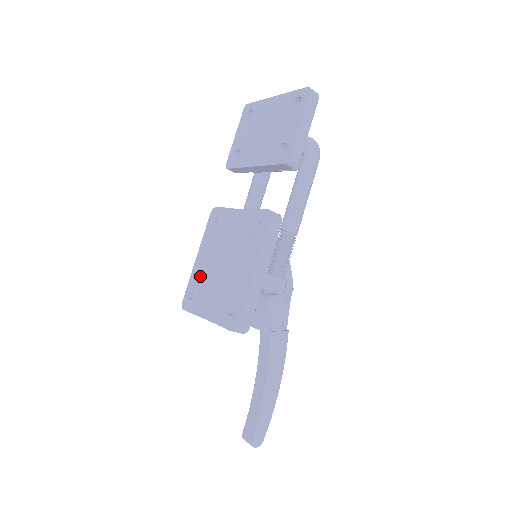
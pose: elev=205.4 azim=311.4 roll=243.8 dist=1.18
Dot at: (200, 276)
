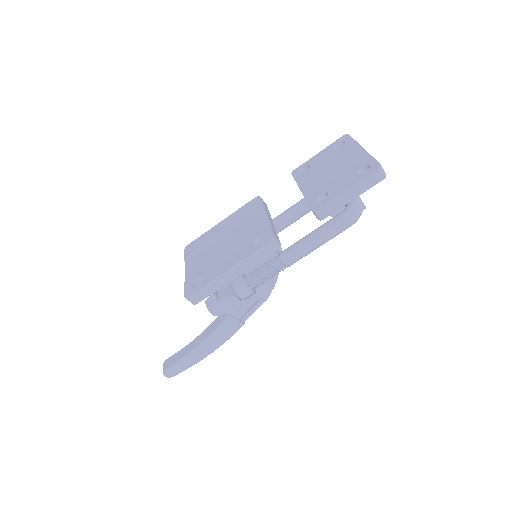
Dot at: (209, 238)
